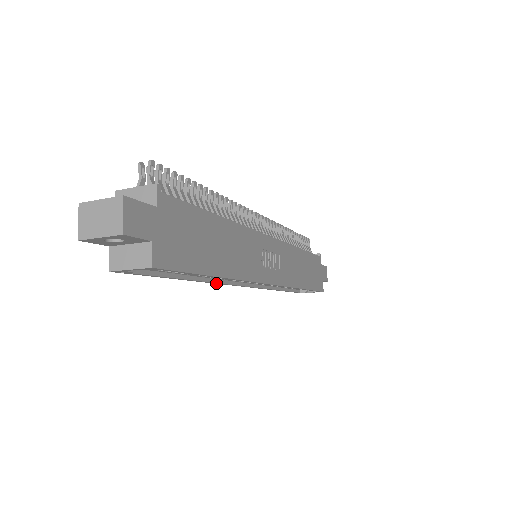
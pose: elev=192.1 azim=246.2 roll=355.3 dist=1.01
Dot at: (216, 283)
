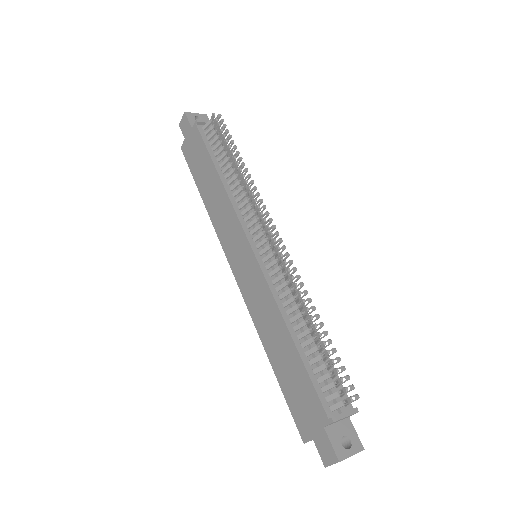
Dot at: (252, 317)
